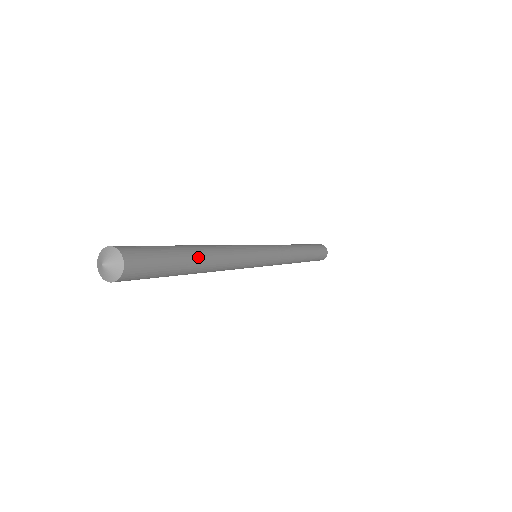
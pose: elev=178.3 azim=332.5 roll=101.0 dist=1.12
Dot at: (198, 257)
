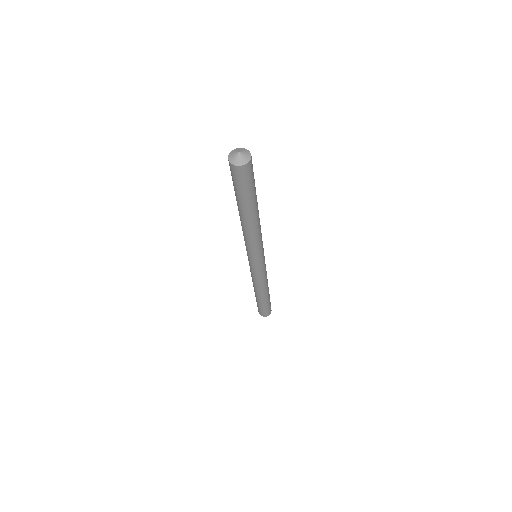
Dot at: (257, 202)
